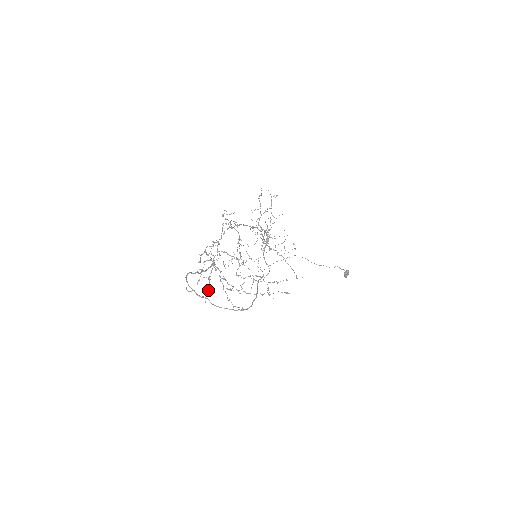
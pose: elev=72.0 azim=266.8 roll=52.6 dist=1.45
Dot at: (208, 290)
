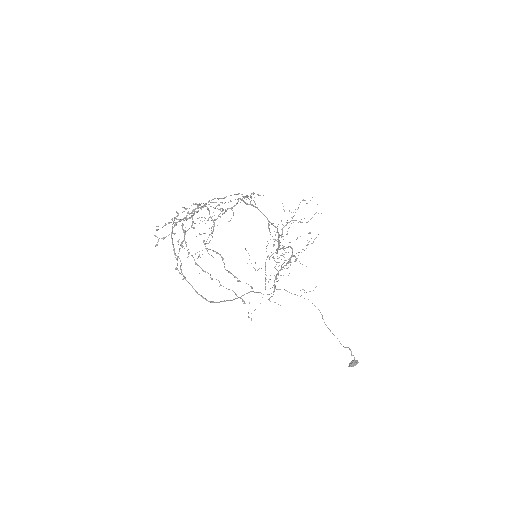
Dot at: occluded
